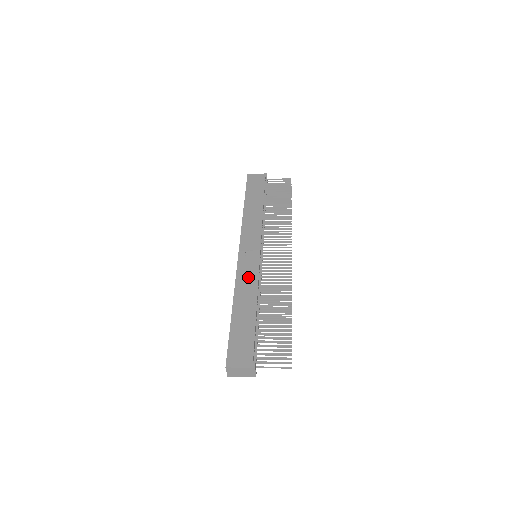
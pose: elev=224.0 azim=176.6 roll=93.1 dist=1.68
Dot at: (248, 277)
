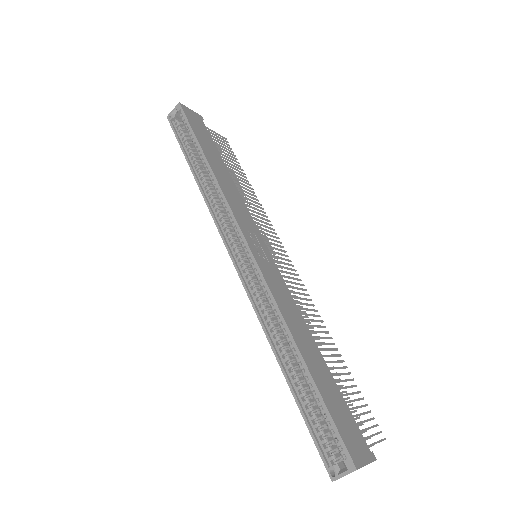
Dot at: (284, 295)
